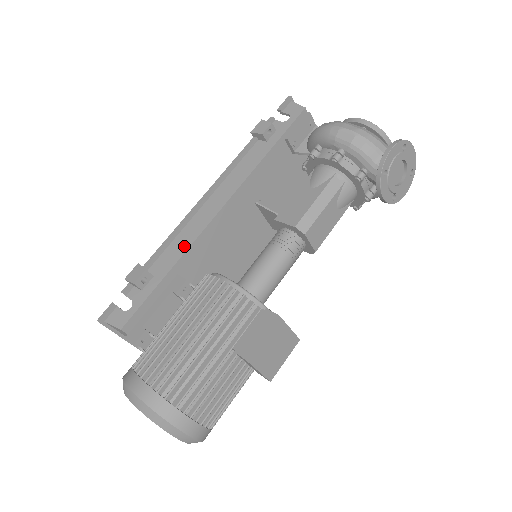
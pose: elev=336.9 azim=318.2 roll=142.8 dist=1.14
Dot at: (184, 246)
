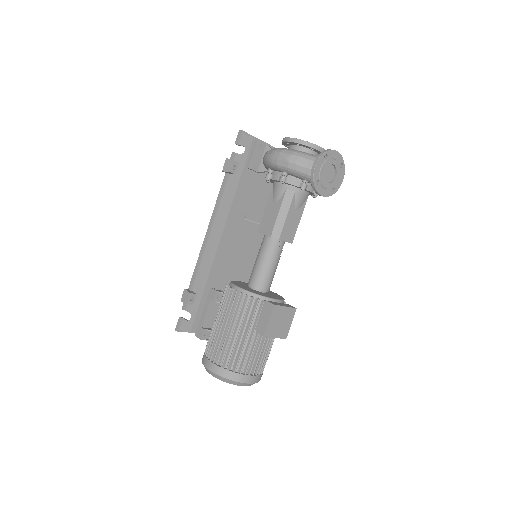
Dot at: (207, 269)
